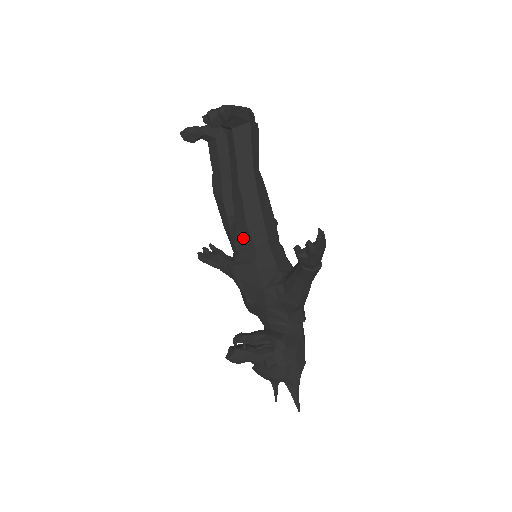
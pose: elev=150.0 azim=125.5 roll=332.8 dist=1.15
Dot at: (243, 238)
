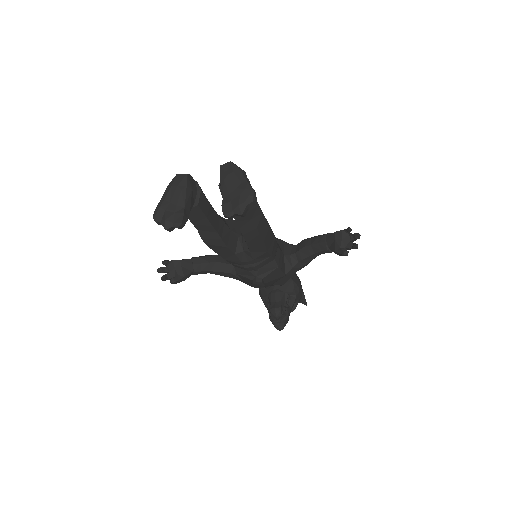
Dot at: (262, 260)
